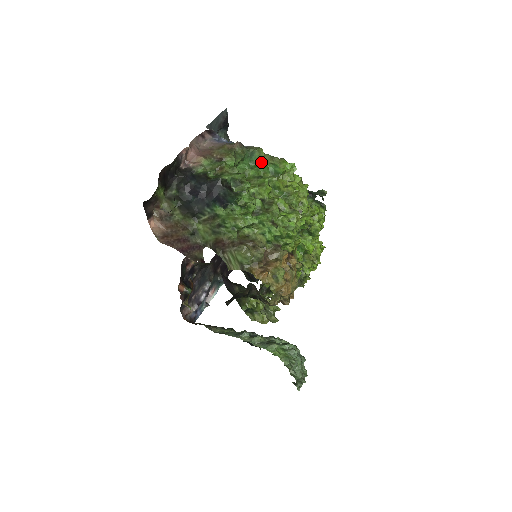
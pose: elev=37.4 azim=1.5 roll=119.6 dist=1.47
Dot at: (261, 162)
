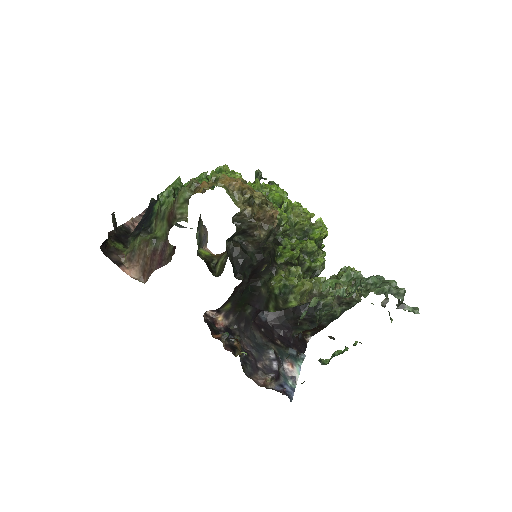
Dot at: occluded
